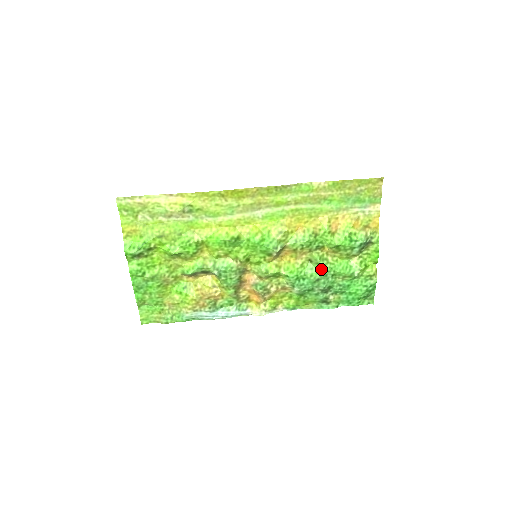
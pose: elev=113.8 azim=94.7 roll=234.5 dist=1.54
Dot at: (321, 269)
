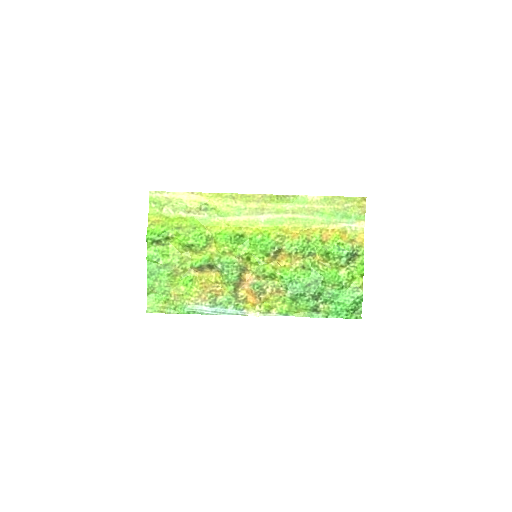
Dot at: (312, 275)
